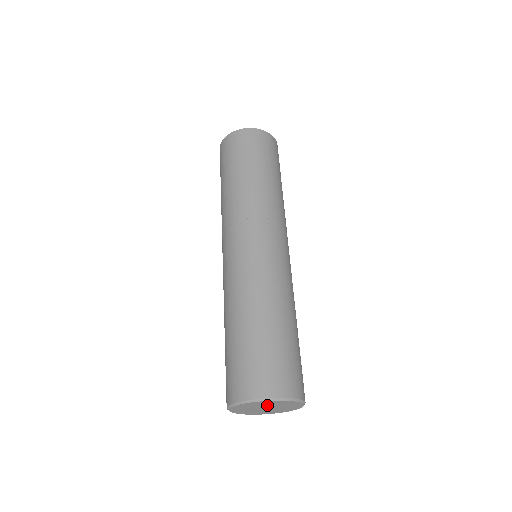
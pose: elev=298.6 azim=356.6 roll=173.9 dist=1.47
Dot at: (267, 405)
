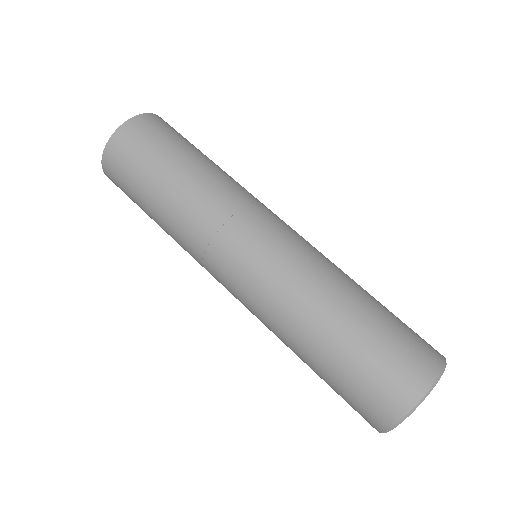
Dot at: occluded
